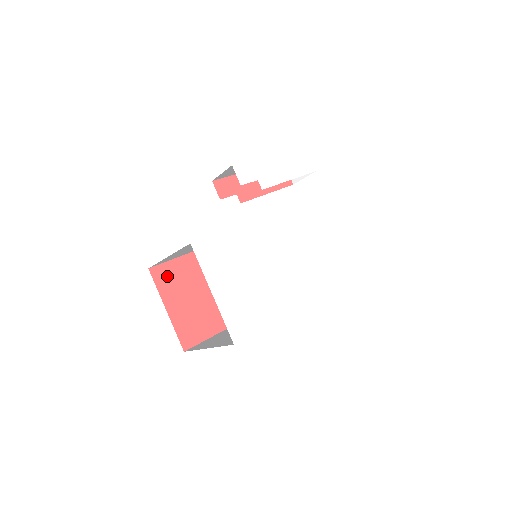
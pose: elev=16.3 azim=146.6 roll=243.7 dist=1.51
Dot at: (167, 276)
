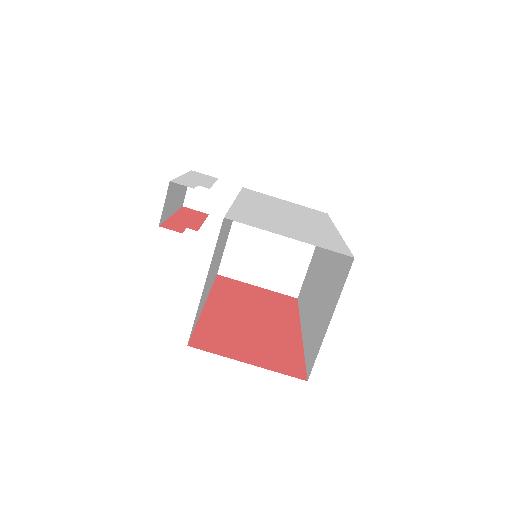
Dot at: (209, 342)
